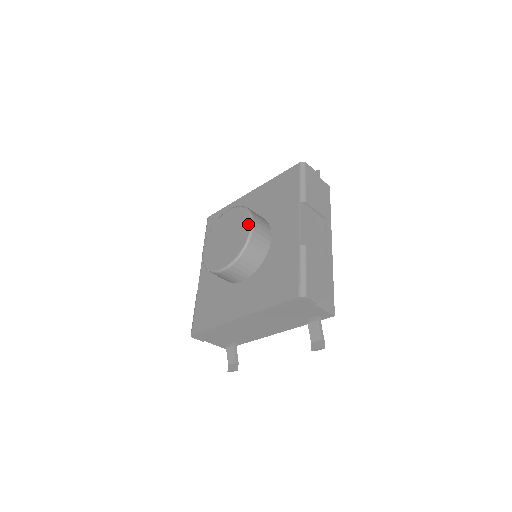
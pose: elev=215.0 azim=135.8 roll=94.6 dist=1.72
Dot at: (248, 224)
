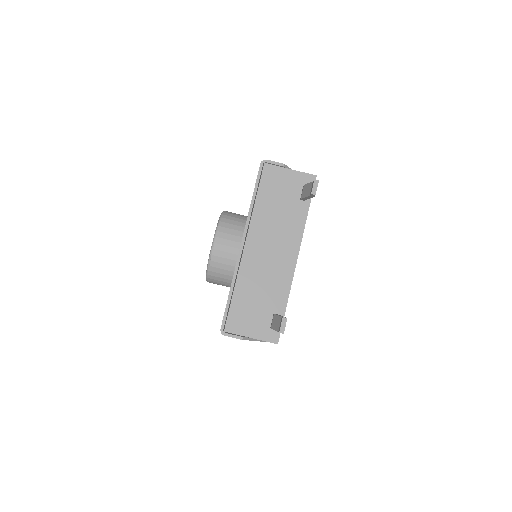
Dot at: occluded
